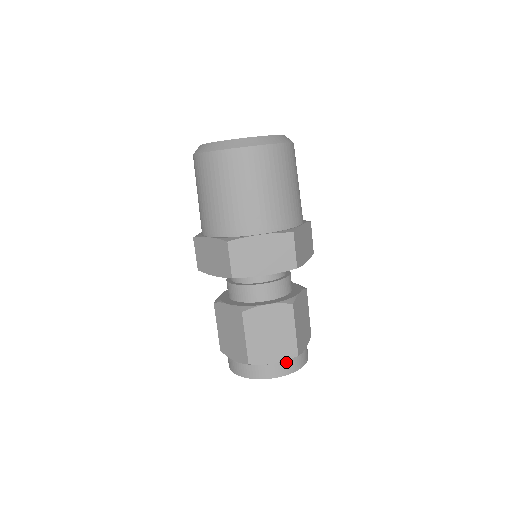
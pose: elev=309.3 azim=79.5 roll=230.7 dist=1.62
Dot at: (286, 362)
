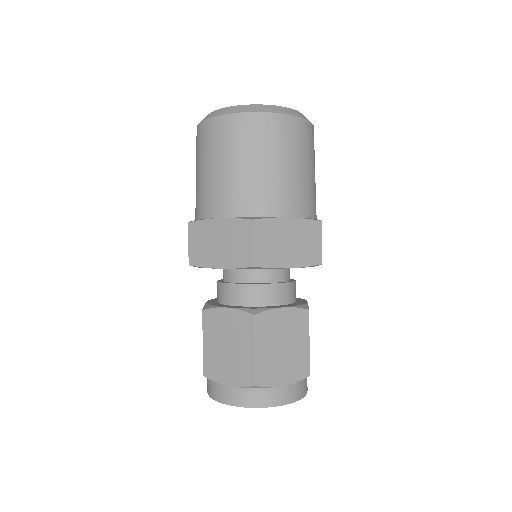
Dot at: (295, 385)
